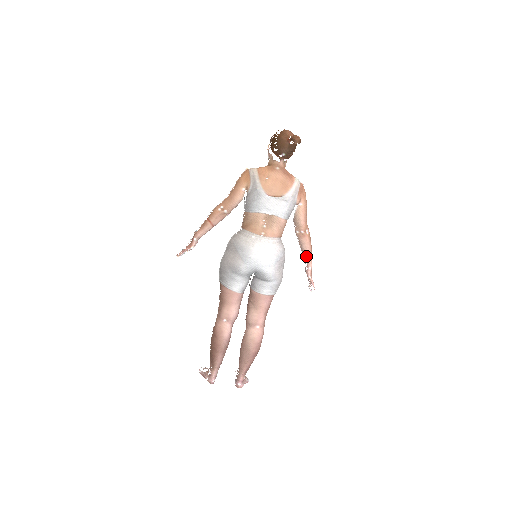
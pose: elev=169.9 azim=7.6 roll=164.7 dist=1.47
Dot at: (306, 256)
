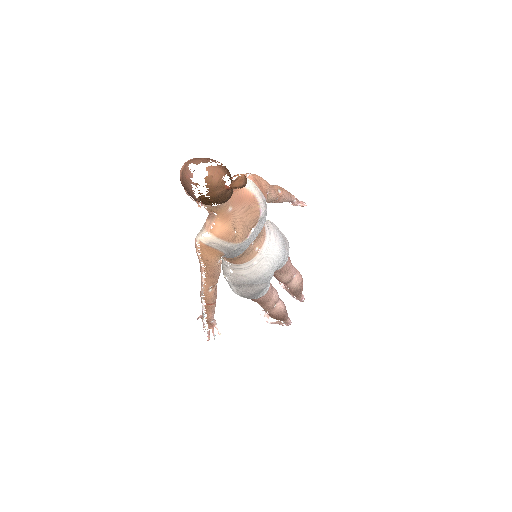
Dot at: (288, 201)
